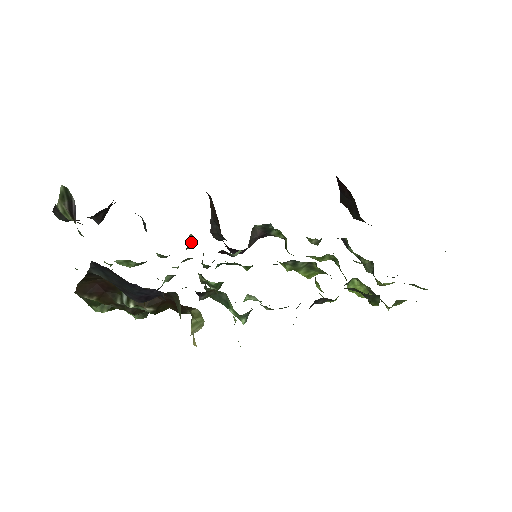
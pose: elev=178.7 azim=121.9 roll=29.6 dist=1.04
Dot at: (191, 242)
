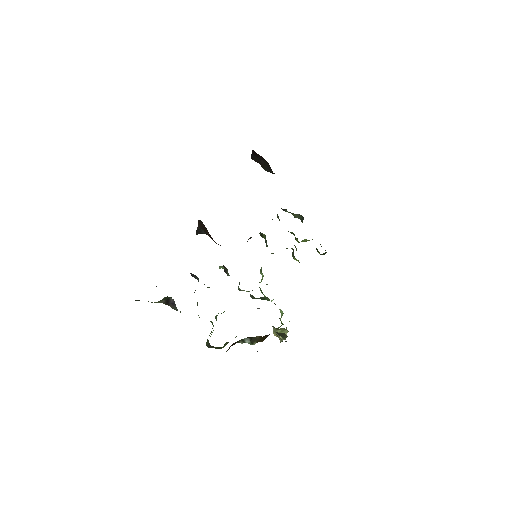
Dot at: (220, 268)
